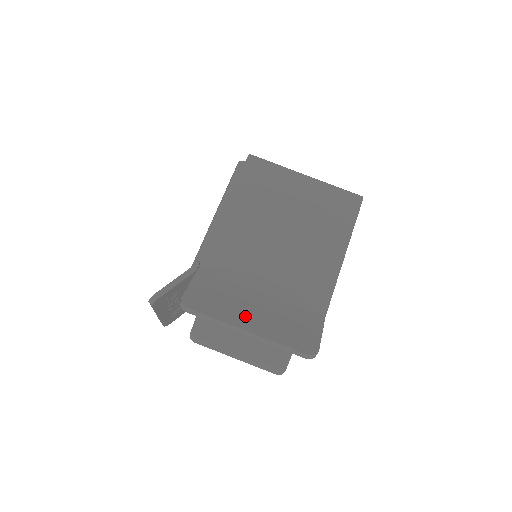
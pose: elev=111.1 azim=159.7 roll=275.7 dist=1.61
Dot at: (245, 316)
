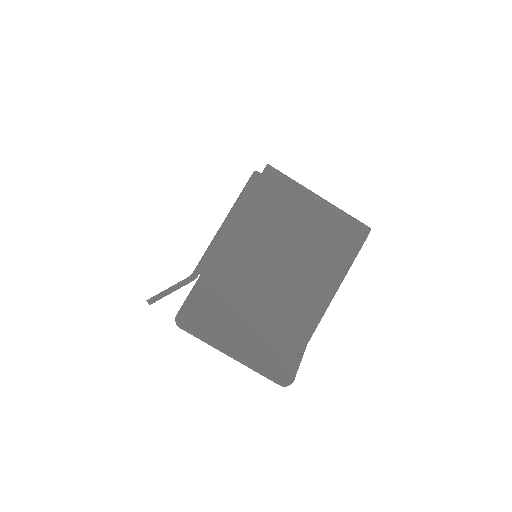
Dot at: (233, 339)
